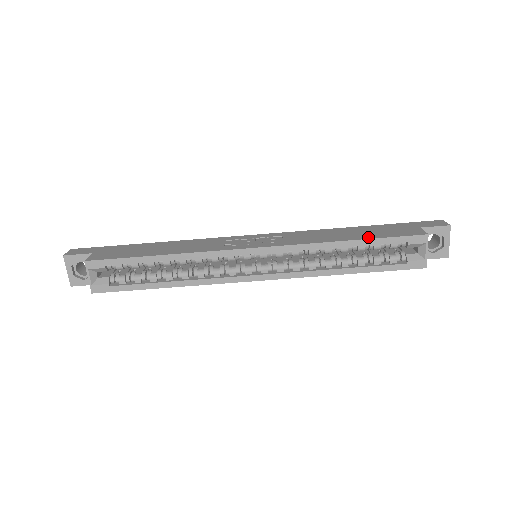
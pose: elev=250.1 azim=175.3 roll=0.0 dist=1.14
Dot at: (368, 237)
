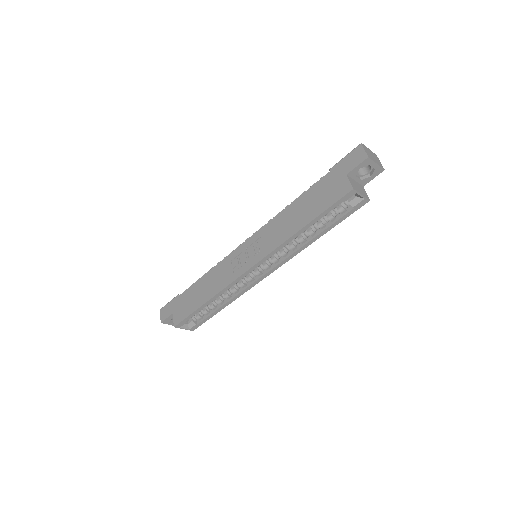
Dot at: (313, 216)
